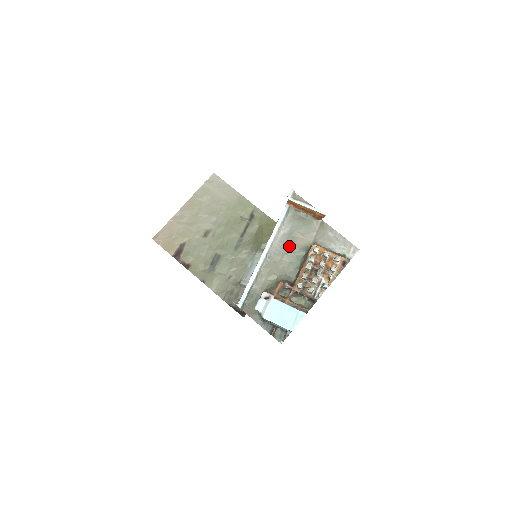
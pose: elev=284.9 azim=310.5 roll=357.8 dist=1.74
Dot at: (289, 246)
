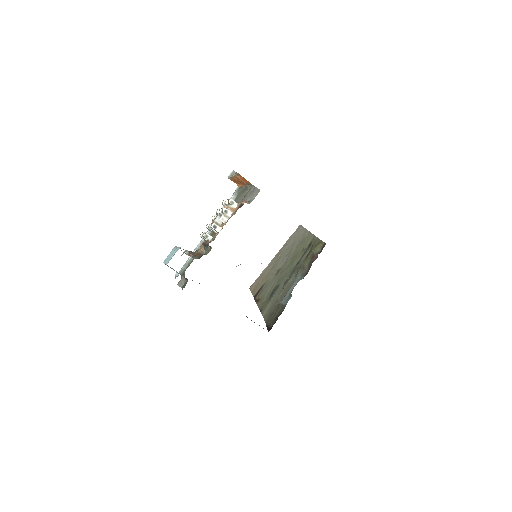
Dot at: occluded
